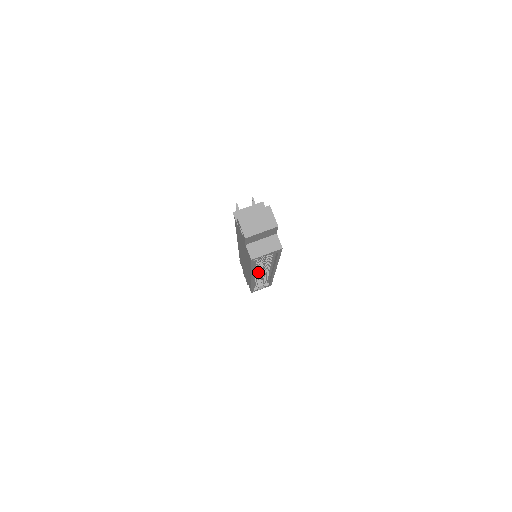
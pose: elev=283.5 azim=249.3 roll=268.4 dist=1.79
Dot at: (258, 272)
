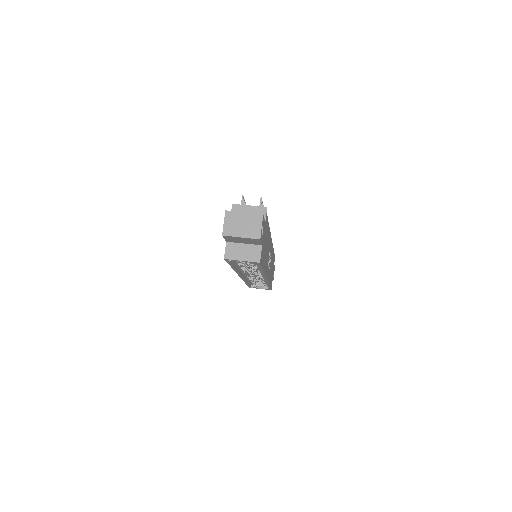
Dot at: (248, 272)
